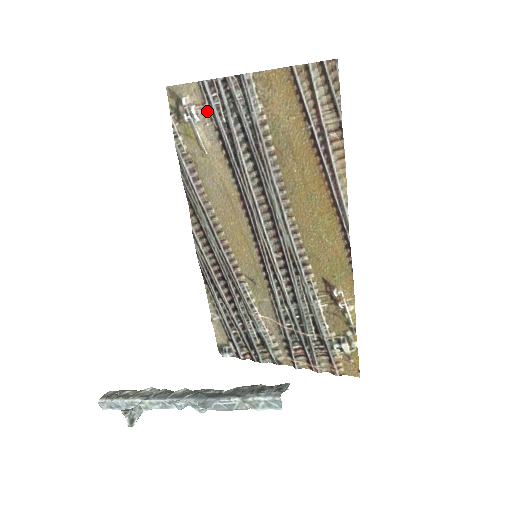
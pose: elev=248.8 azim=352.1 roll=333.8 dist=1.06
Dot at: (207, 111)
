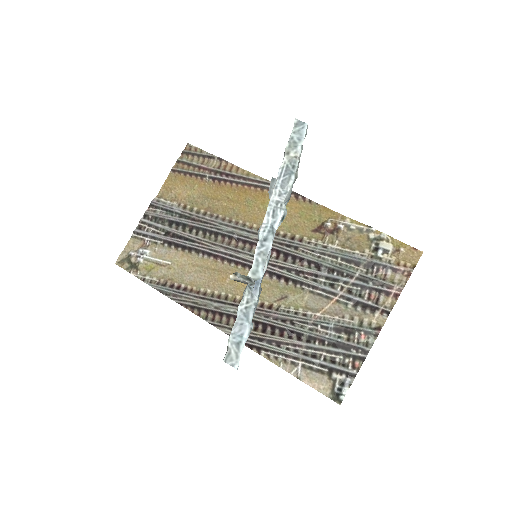
Dot at: (150, 243)
